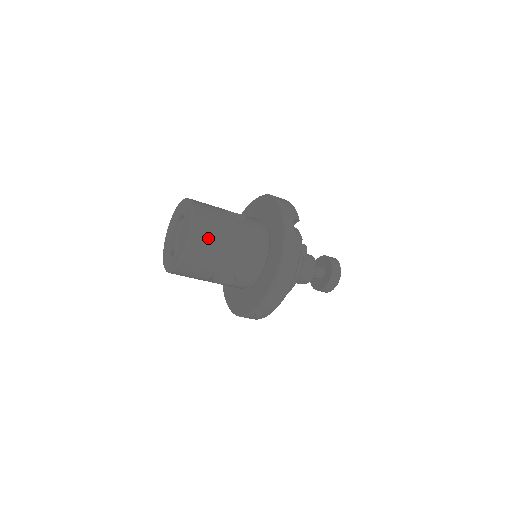
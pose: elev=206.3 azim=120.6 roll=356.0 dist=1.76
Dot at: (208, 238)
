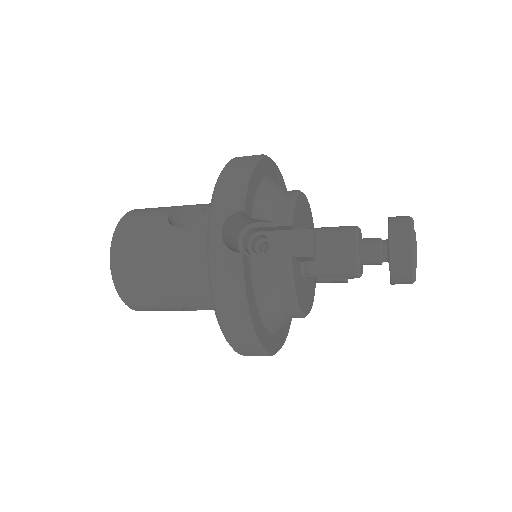
Dot at: (135, 275)
